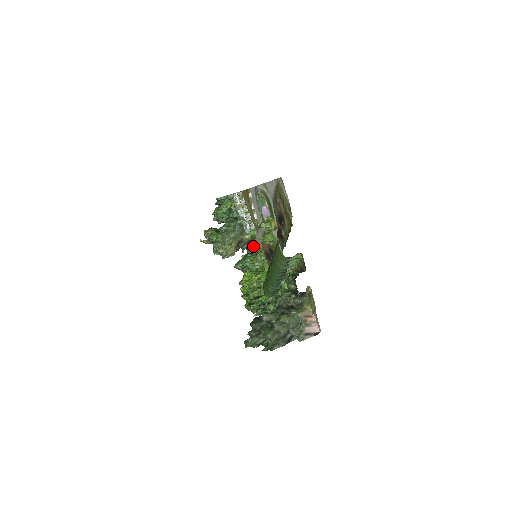
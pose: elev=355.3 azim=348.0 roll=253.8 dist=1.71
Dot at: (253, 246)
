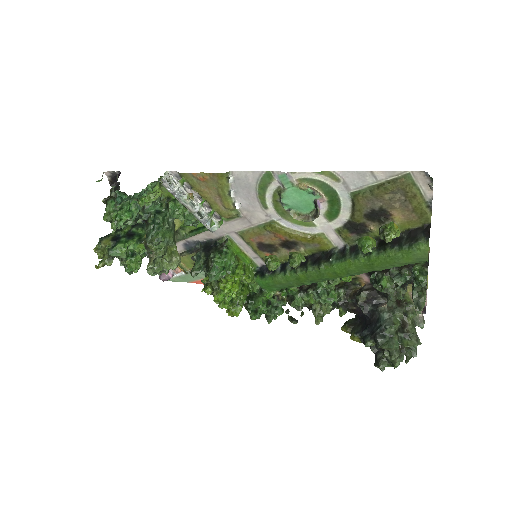
Dot at: (189, 236)
